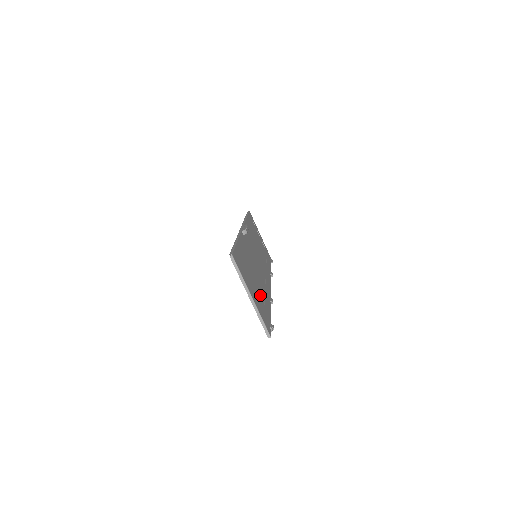
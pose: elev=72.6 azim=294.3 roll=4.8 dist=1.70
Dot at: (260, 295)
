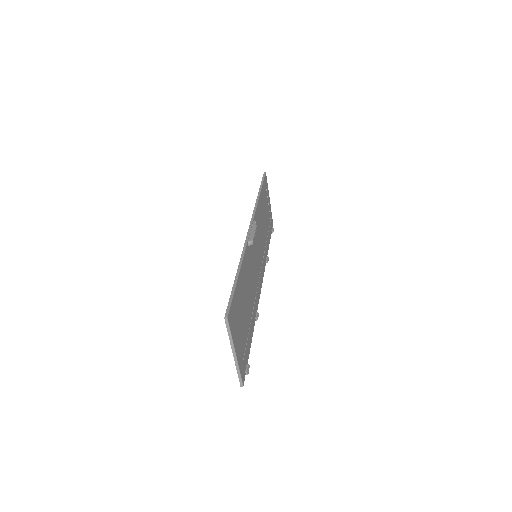
Dot at: (246, 329)
